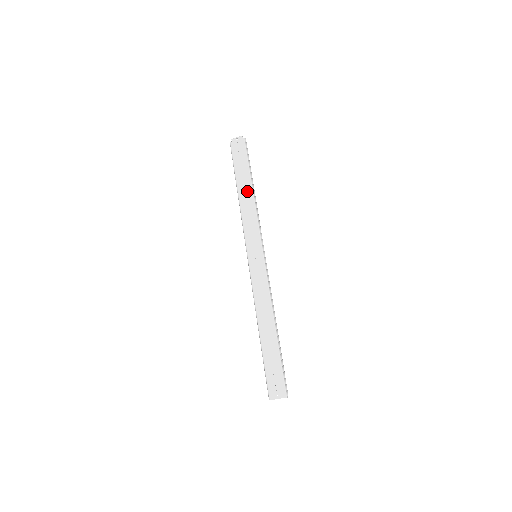
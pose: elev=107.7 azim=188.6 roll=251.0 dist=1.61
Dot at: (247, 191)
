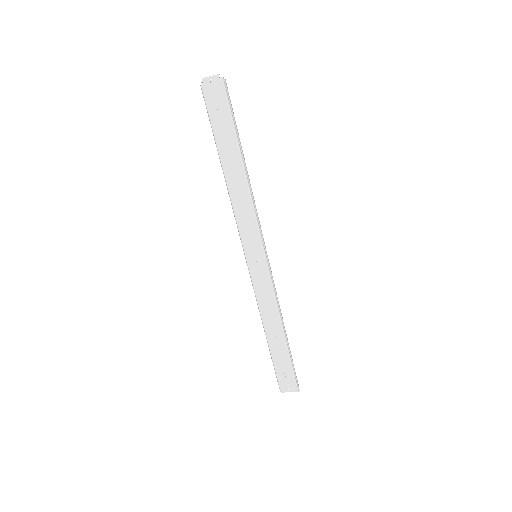
Dot at: (236, 170)
